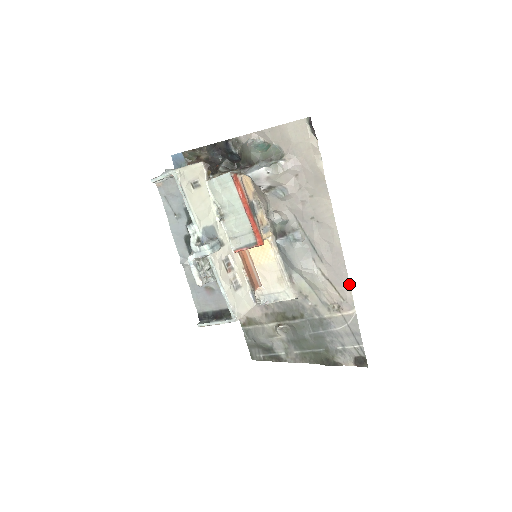
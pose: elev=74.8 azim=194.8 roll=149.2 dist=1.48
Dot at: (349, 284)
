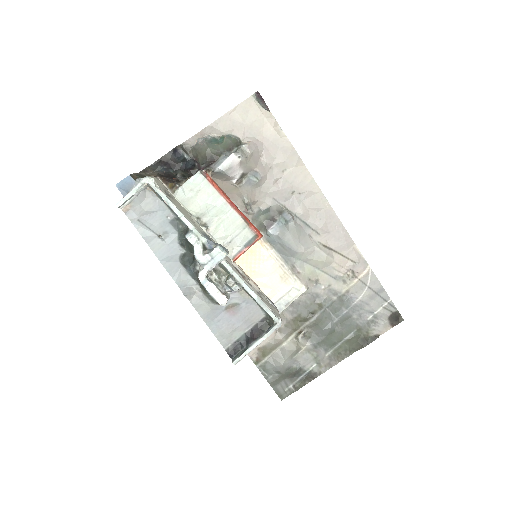
Dot at: (353, 243)
